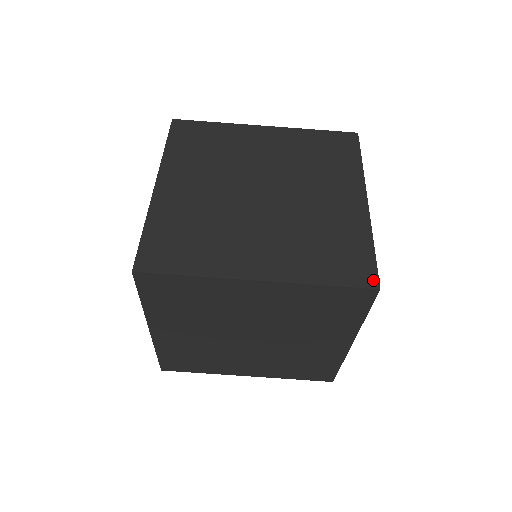
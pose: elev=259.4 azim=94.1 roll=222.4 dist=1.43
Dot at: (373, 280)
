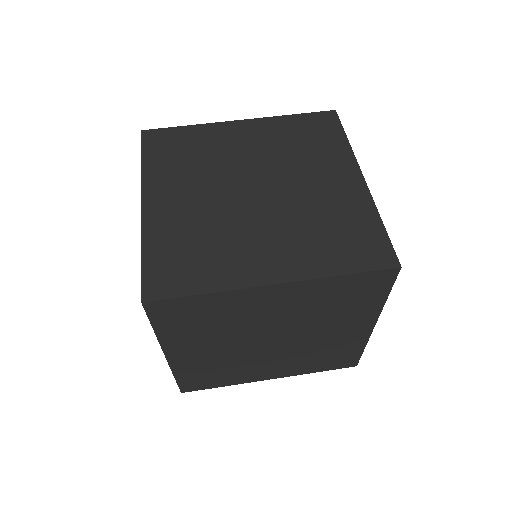
Dot at: occluded
